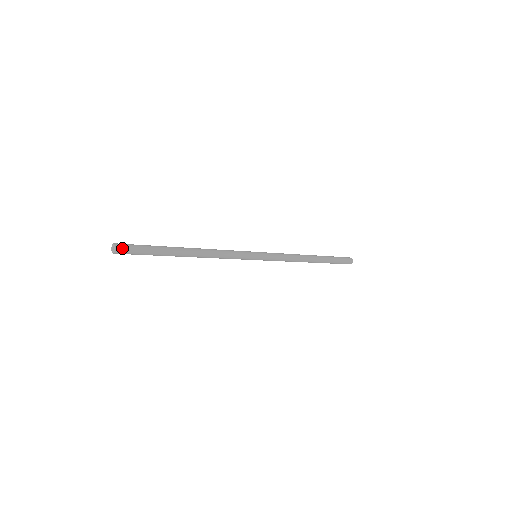
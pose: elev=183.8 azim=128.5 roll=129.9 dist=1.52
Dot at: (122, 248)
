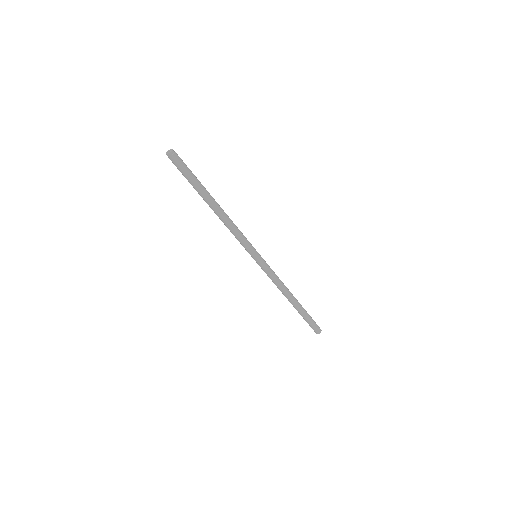
Dot at: (176, 155)
